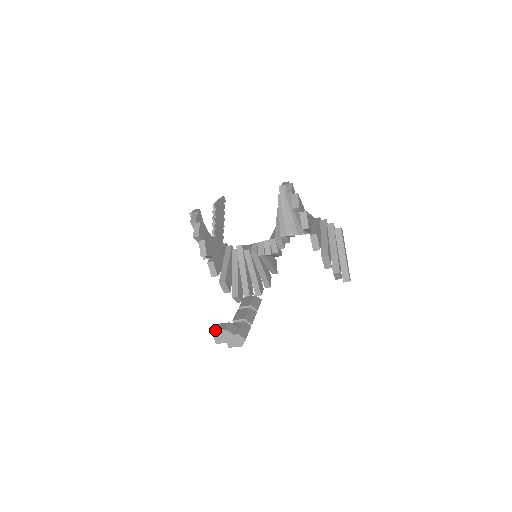
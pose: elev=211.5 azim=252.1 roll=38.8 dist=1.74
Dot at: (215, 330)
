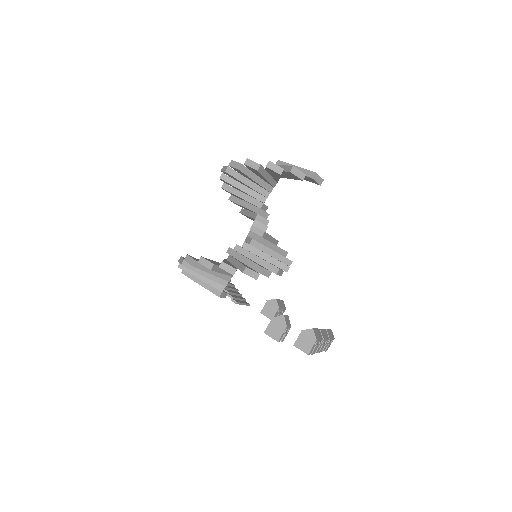
Dot at: occluded
